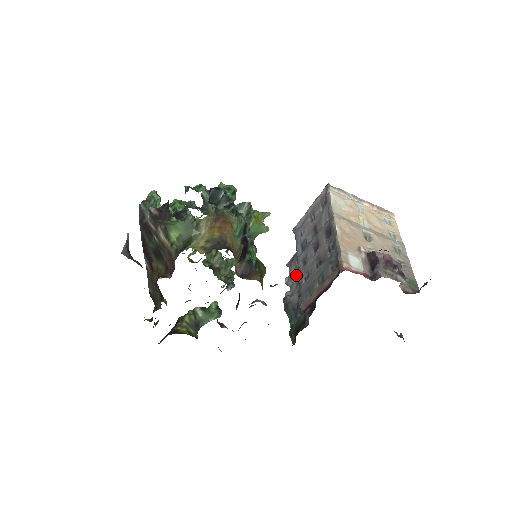
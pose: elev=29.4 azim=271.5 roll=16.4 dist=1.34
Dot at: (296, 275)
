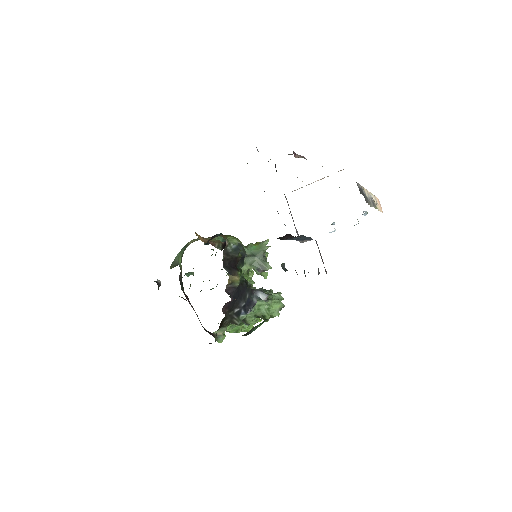
Dot at: occluded
